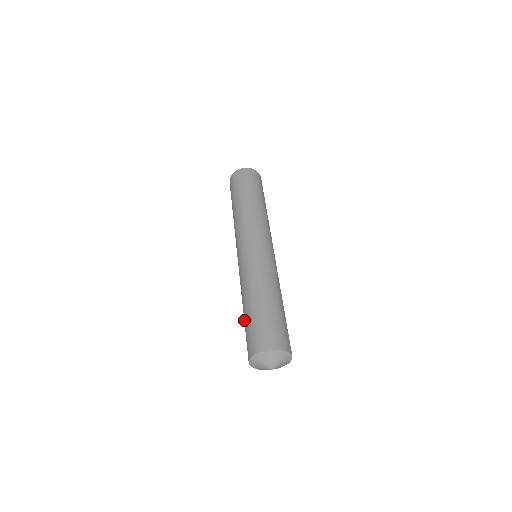
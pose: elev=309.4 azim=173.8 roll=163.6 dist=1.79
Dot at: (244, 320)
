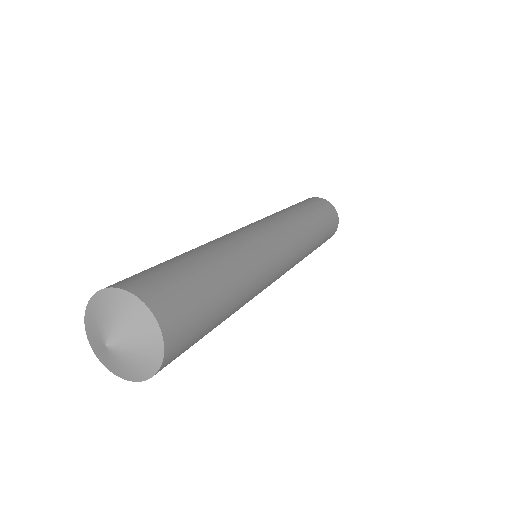
Dot at: occluded
